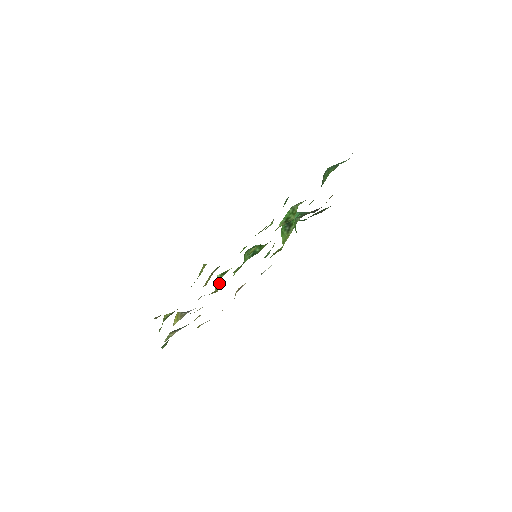
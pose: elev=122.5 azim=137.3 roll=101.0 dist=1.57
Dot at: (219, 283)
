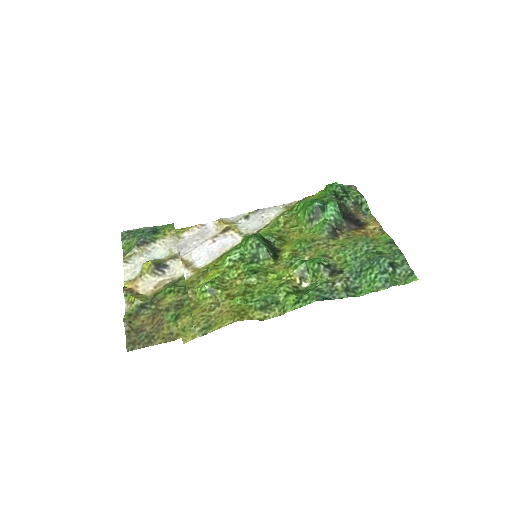
Dot at: (201, 297)
